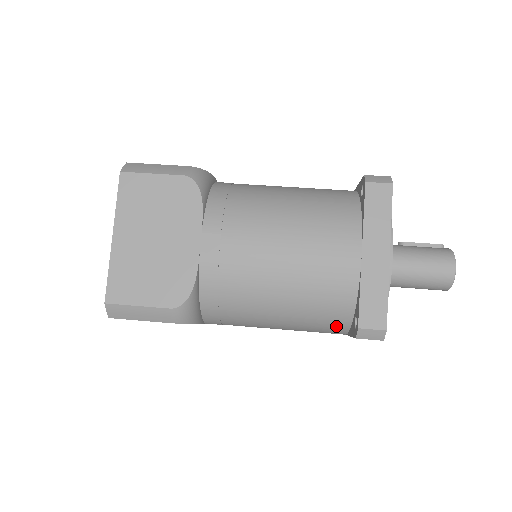
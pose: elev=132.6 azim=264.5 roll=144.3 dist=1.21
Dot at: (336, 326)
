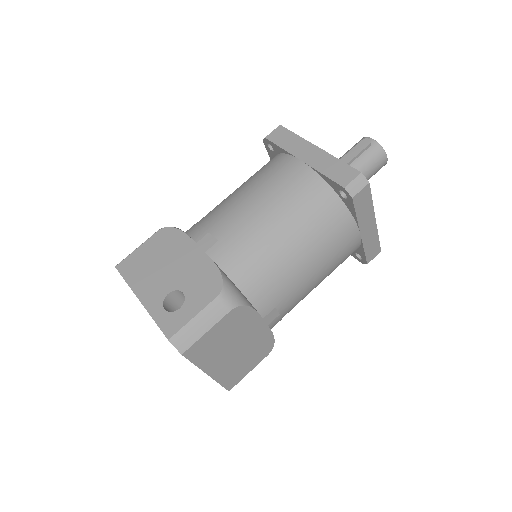
Dot at: occluded
